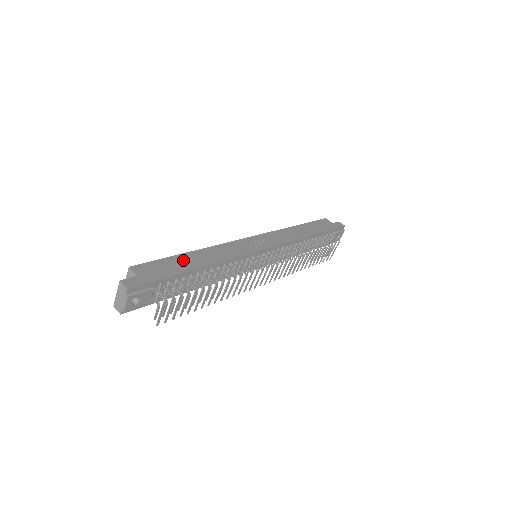
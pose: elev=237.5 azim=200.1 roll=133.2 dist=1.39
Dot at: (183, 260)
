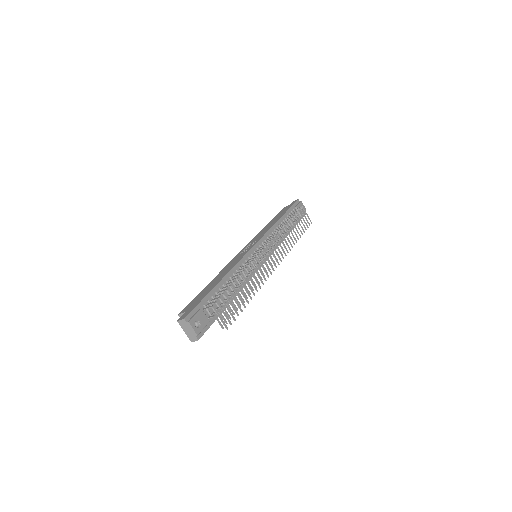
Dot at: (208, 288)
